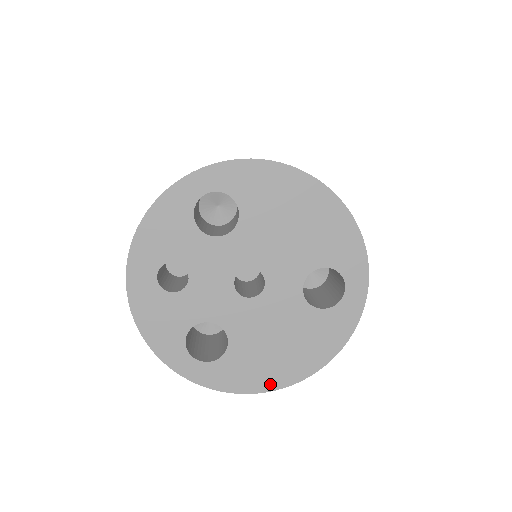
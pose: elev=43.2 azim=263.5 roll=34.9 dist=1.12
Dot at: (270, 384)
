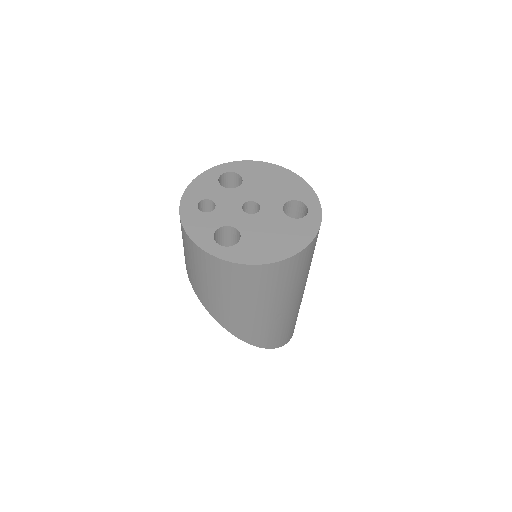
Dot at: (271, 259)
